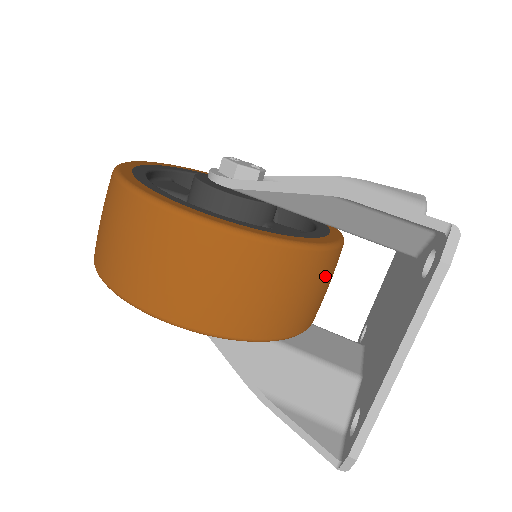
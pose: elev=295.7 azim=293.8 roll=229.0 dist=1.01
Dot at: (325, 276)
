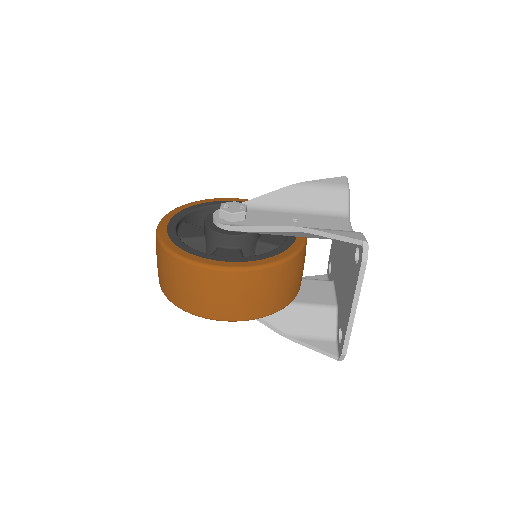
Dot at: (302, 262)
